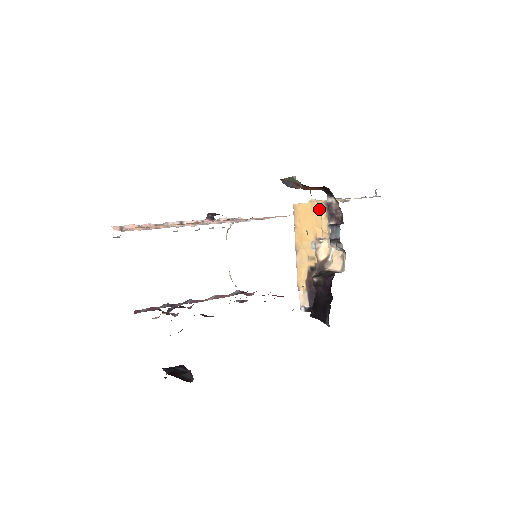
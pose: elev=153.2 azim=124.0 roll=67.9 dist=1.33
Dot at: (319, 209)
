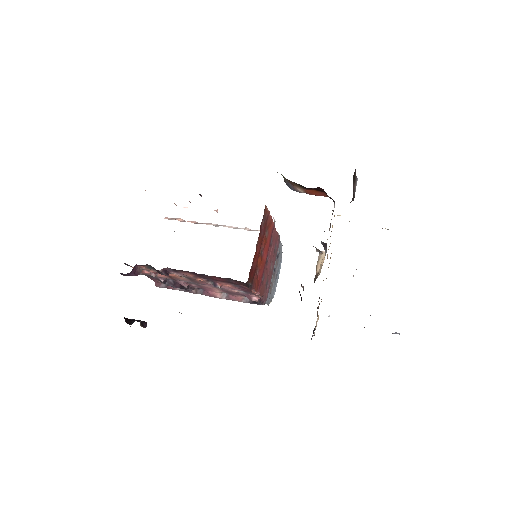
Dot at: occluded
